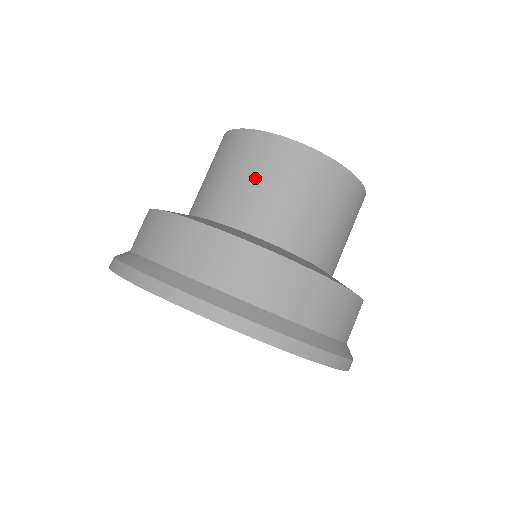
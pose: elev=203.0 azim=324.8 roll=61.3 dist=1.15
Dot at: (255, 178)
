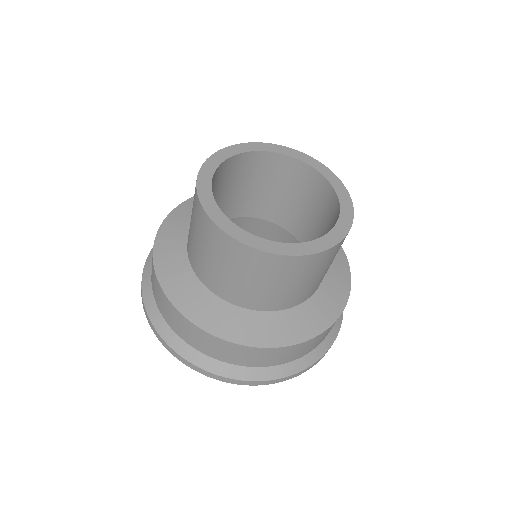
Dot at: (197, 239)
